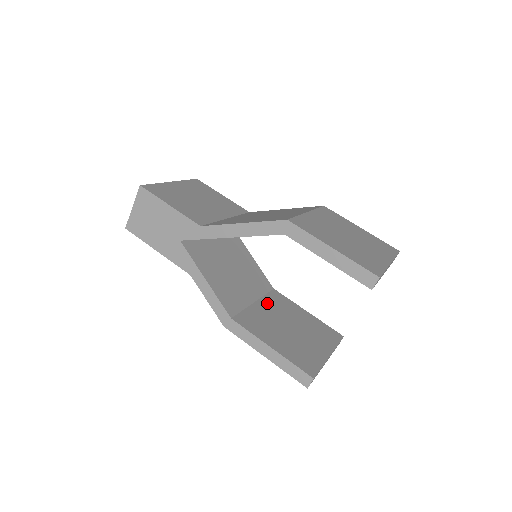
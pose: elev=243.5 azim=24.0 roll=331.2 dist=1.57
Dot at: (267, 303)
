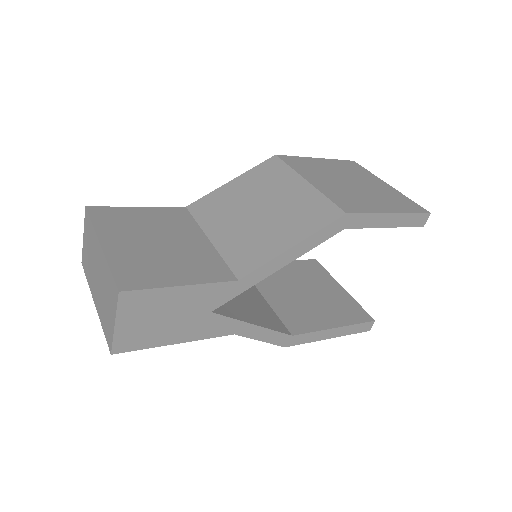
Dot at: (265, 287)
